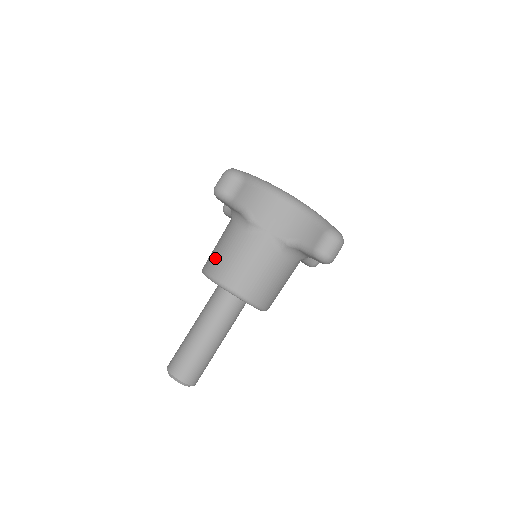
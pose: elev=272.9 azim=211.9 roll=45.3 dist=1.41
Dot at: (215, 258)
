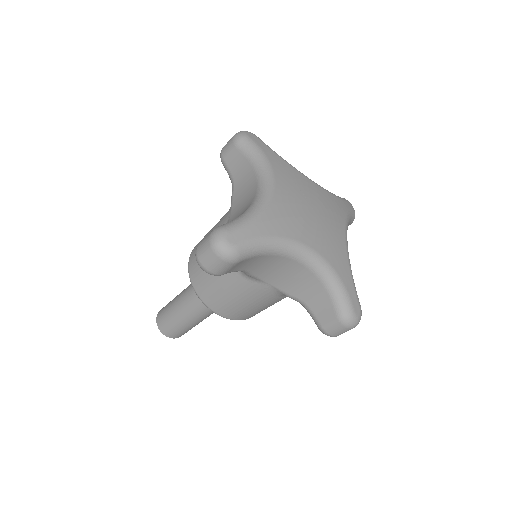
Dot at: (202, 276)
